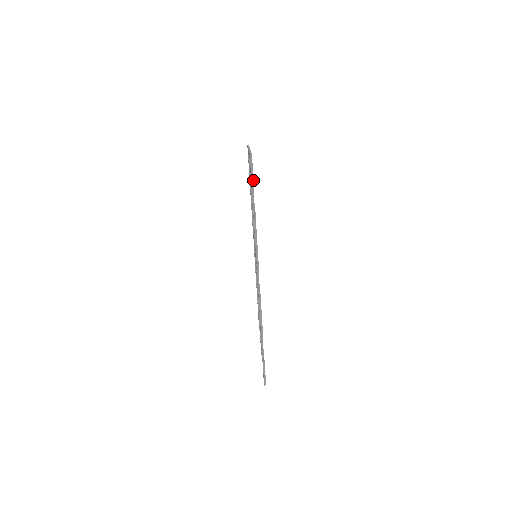
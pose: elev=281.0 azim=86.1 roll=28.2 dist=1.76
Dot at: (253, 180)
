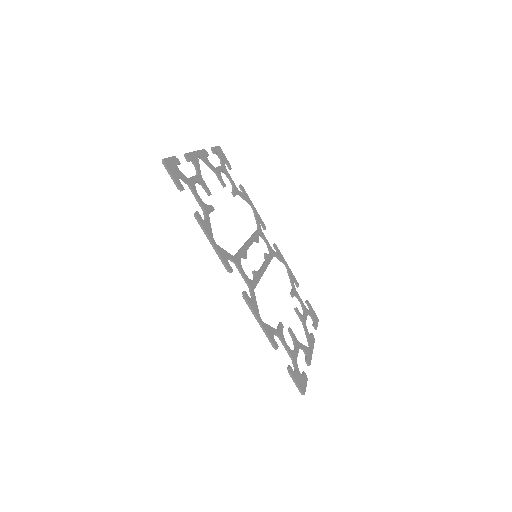
Dot at: (177, 184)
